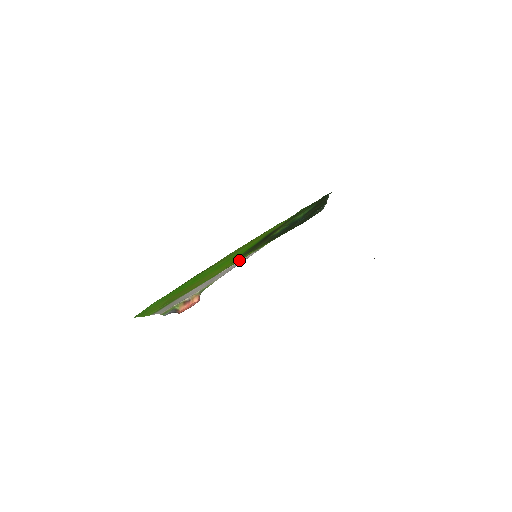
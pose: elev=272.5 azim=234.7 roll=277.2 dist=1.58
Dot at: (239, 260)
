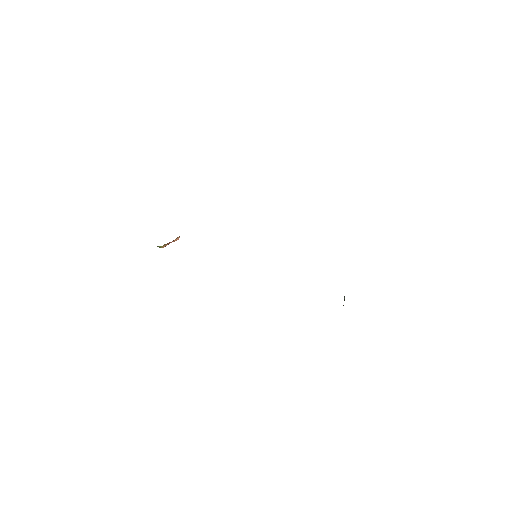
Dot at: occluded
